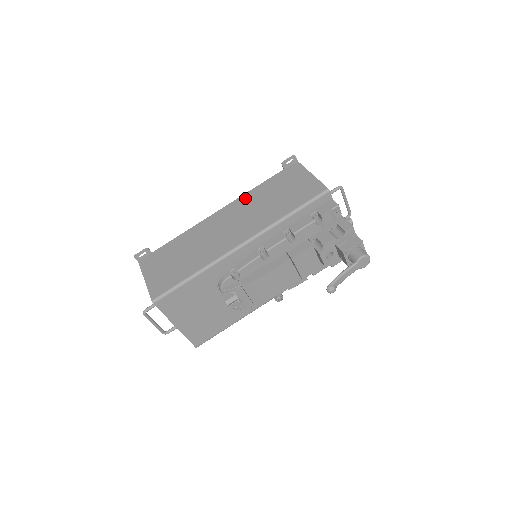
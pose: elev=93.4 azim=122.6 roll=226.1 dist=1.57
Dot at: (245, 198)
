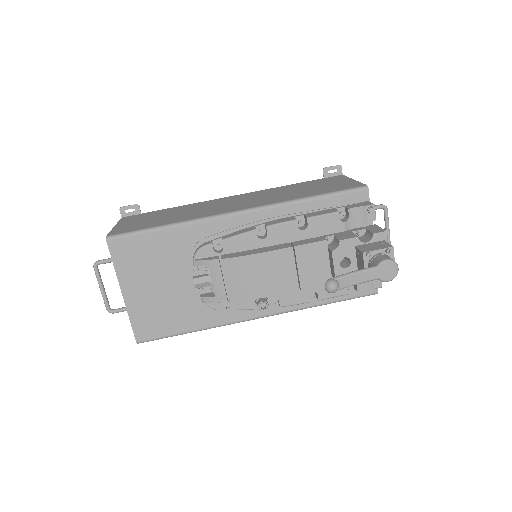
Dot at: (268, 190)
